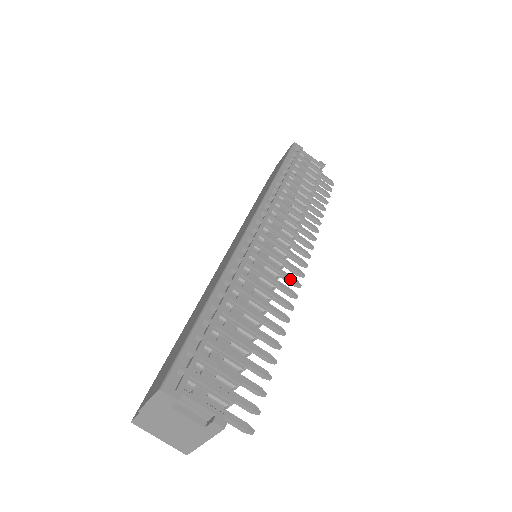
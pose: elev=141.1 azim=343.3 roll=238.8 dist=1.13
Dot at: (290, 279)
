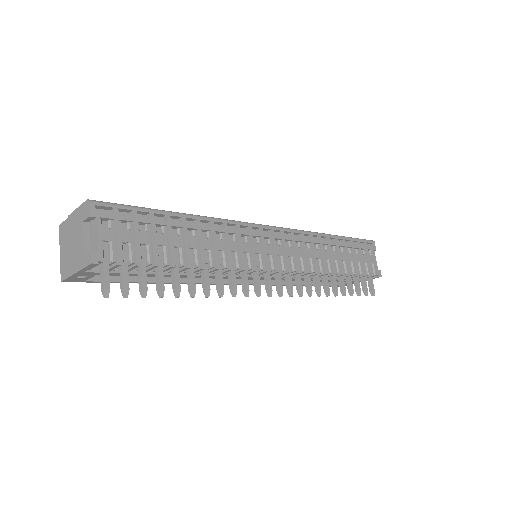
Dot at: (257, 283)
